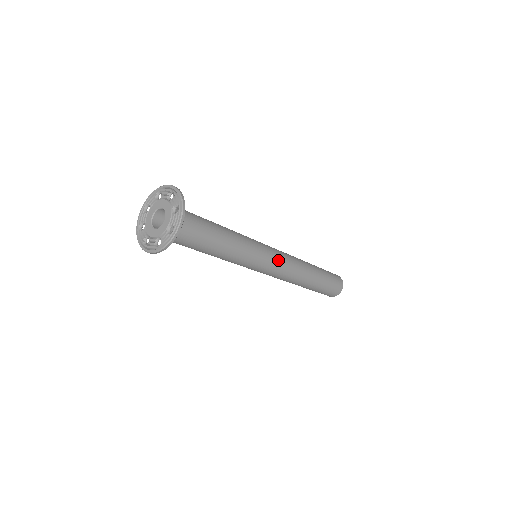
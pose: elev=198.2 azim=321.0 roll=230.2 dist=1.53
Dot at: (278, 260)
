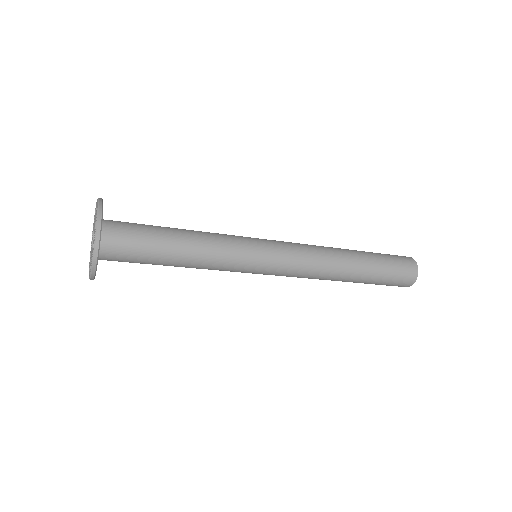
Dot at: (284, 255)
